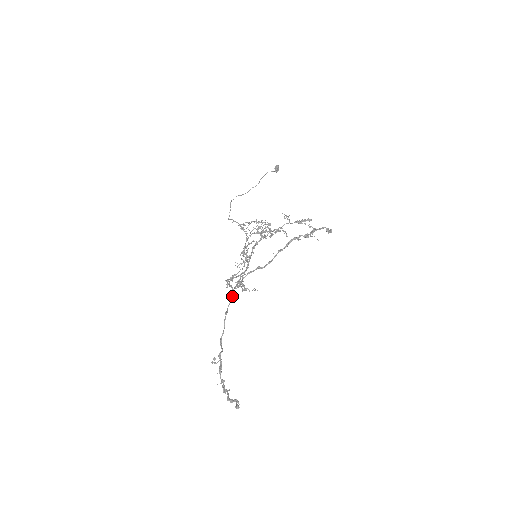
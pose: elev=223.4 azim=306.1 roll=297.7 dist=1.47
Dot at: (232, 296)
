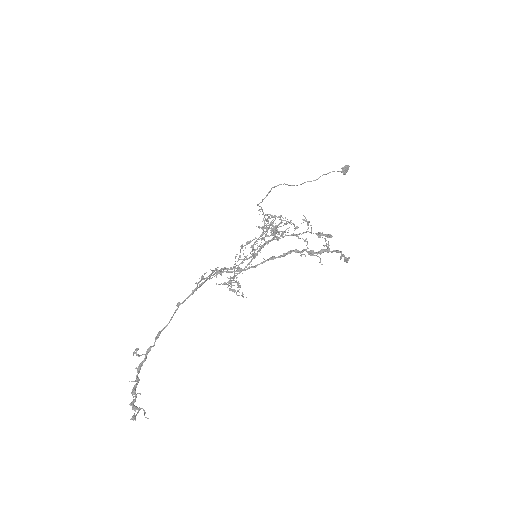
Dot at: (197, 288)
